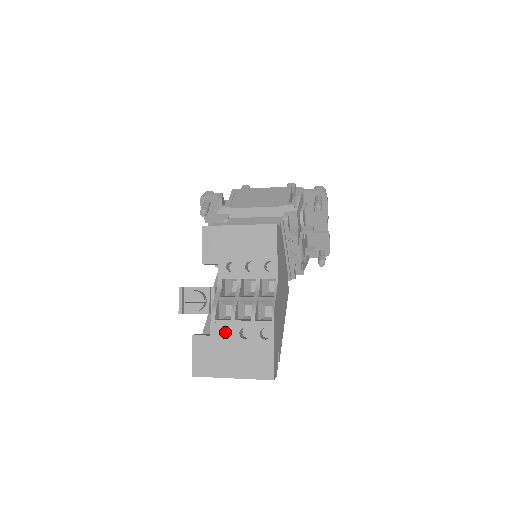
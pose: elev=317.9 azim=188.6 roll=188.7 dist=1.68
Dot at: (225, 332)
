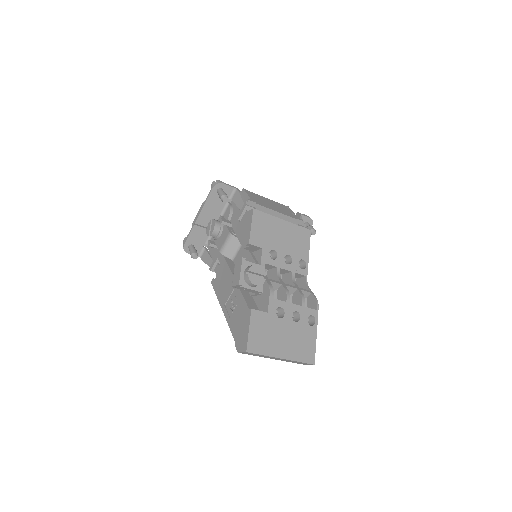
Dot at: occluded
